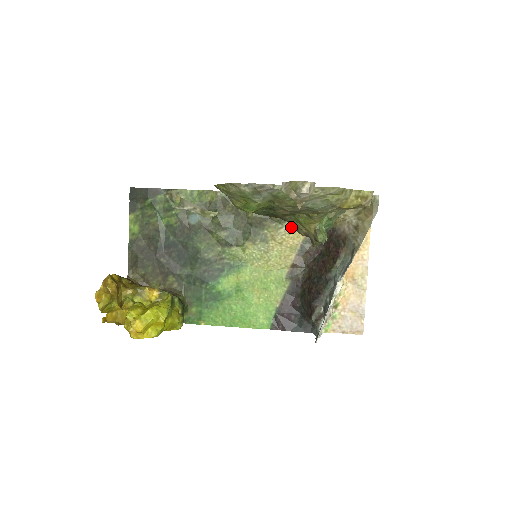
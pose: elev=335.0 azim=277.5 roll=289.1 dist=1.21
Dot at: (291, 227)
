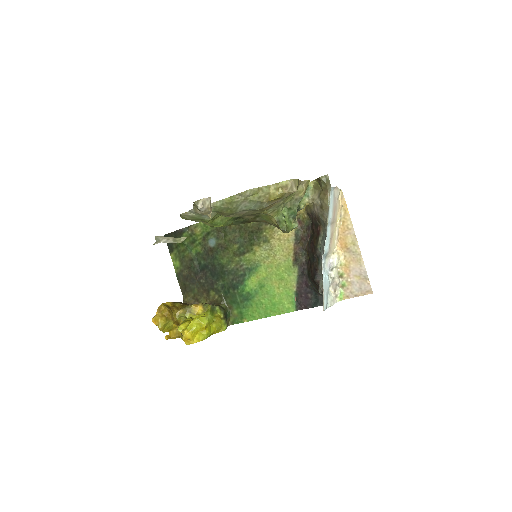
Dot at: occluded
